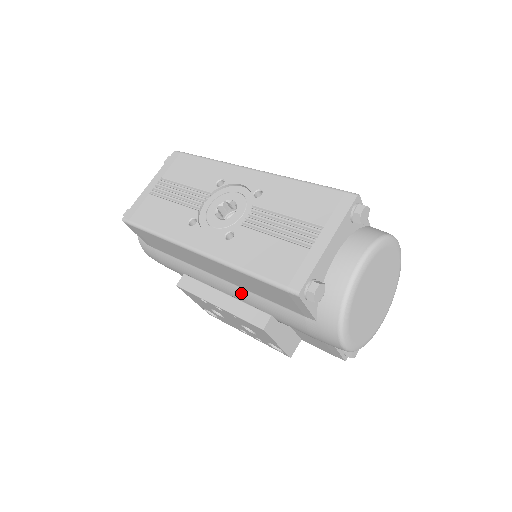
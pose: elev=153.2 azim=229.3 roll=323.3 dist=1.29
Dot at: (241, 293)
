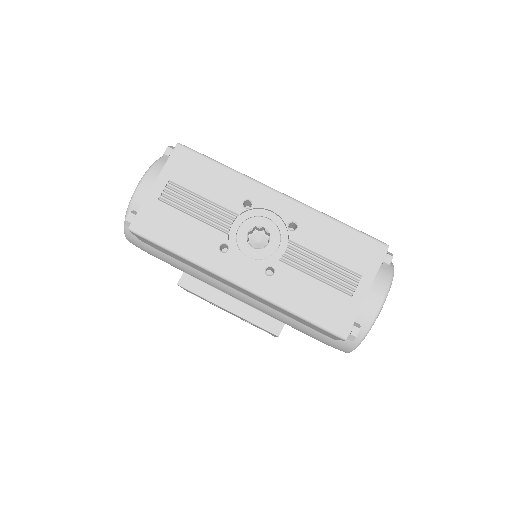
Dot at: (258, 305)
